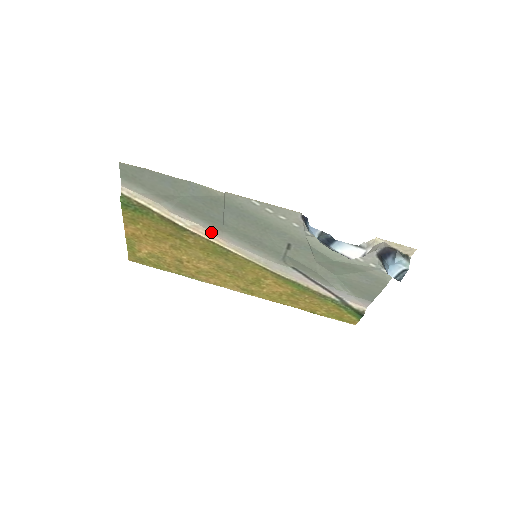
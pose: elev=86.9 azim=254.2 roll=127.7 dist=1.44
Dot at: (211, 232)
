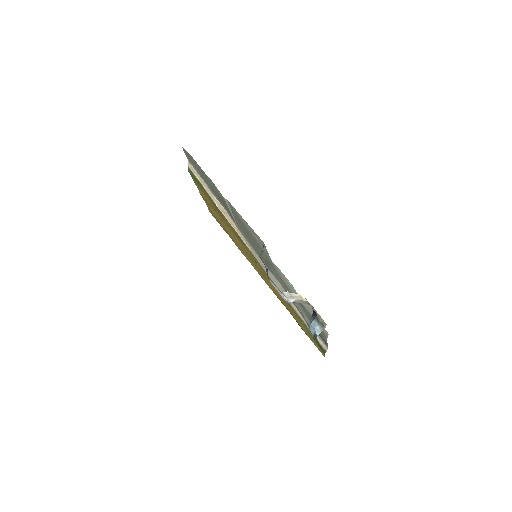
Dot at: (233, 221)
